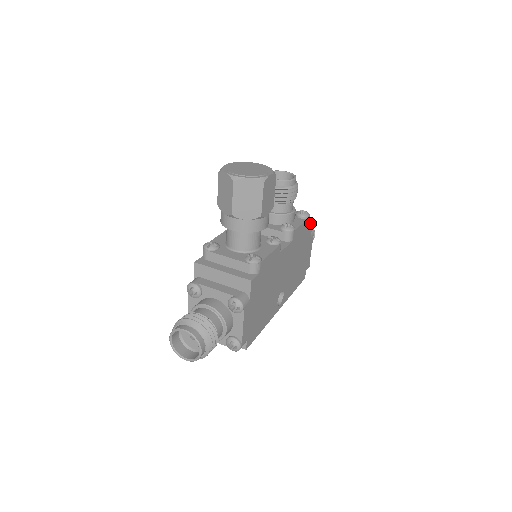
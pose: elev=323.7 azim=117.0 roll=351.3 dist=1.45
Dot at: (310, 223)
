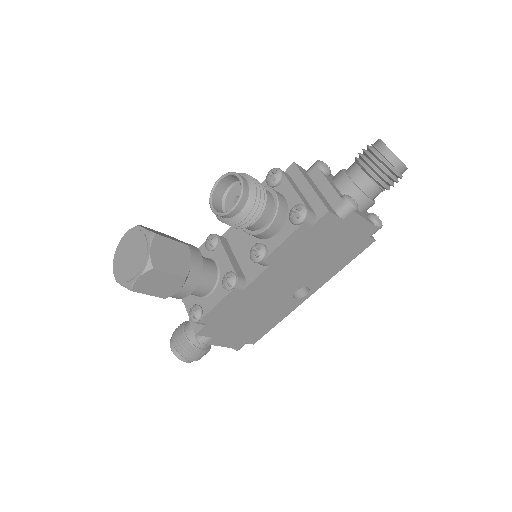
Dot at: (320, 218)
